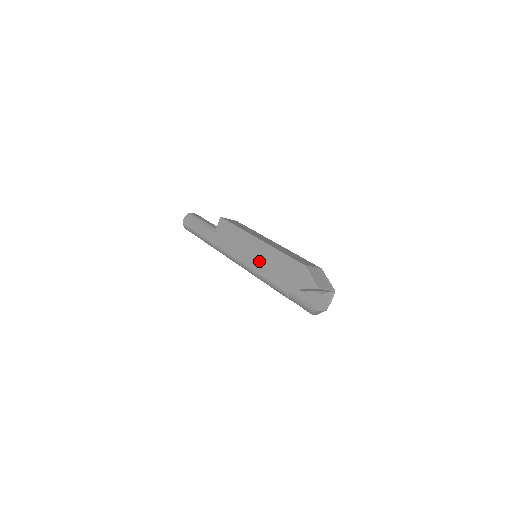
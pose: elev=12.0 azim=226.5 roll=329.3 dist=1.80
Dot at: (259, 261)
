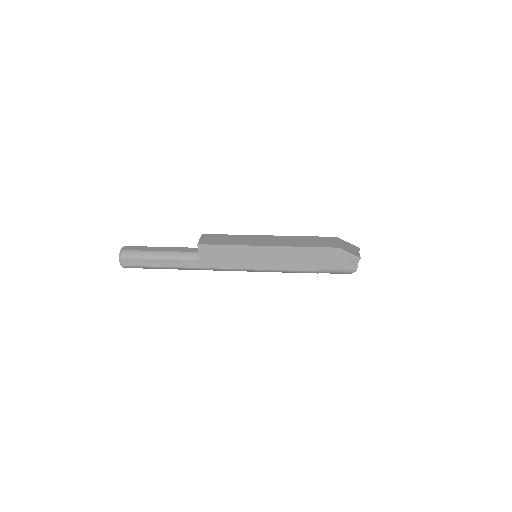
Dot at: (281, 263)
